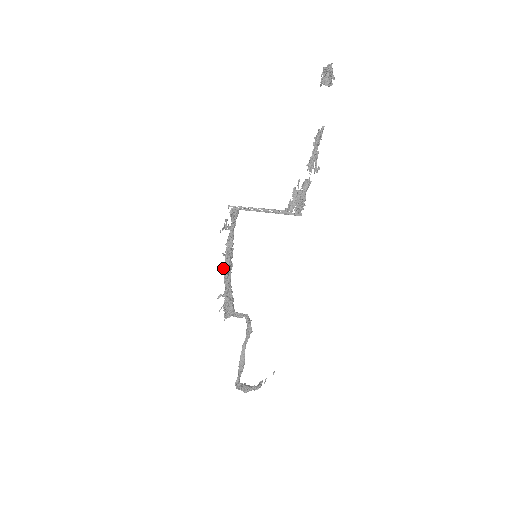
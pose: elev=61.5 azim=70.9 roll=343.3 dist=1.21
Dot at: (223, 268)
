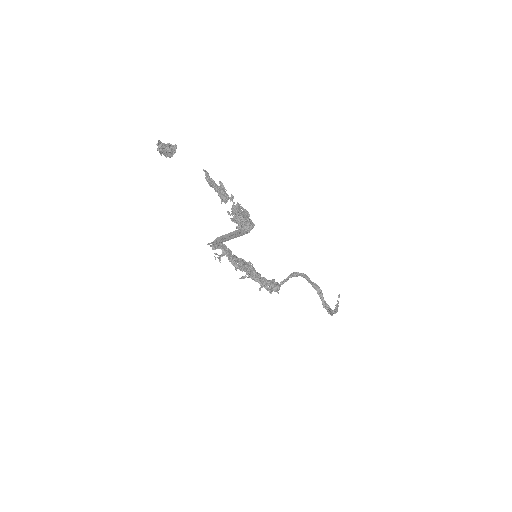
Dot at: (244, 277)
